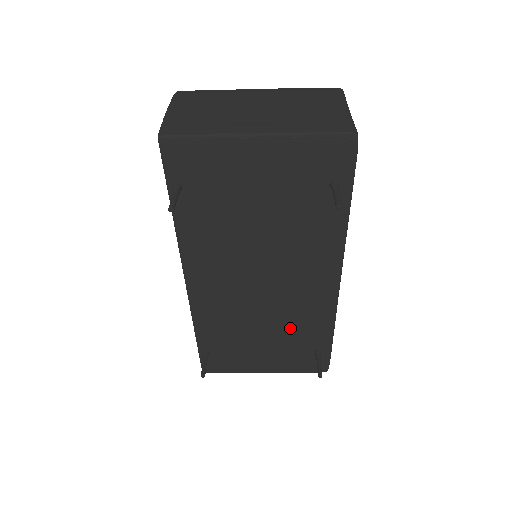
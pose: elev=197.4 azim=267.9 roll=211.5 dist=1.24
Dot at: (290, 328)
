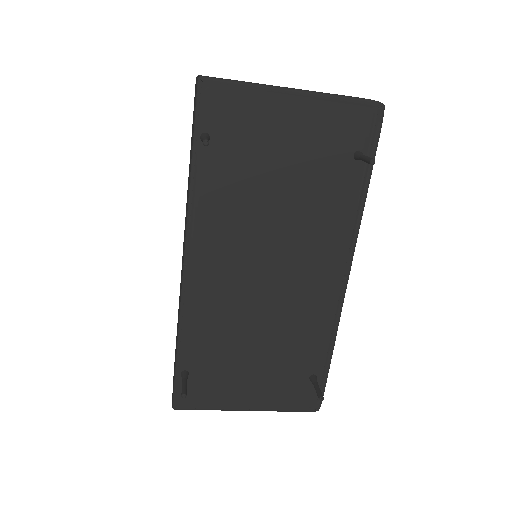
Dot at: (288, 341)
